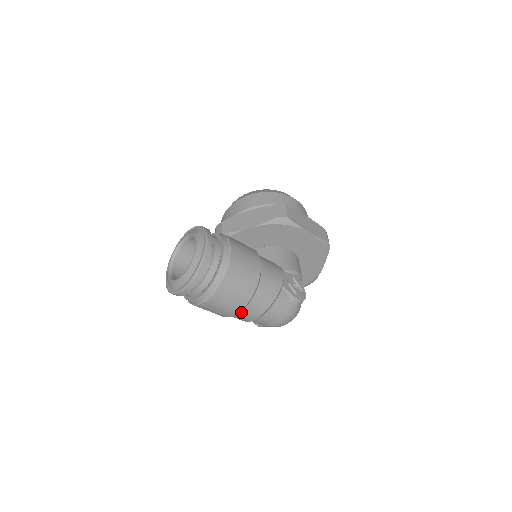
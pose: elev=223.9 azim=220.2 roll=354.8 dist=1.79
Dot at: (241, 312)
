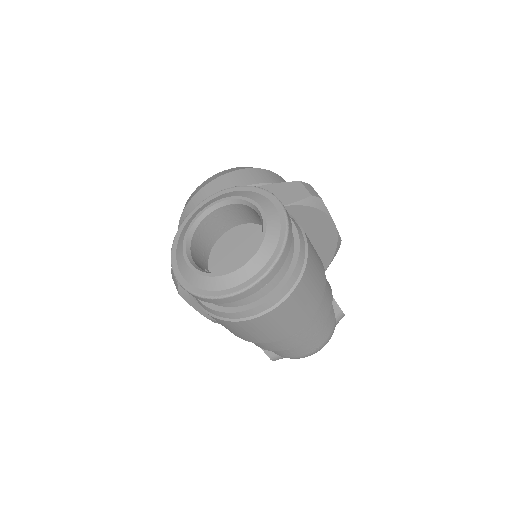
Dot at: occluded
